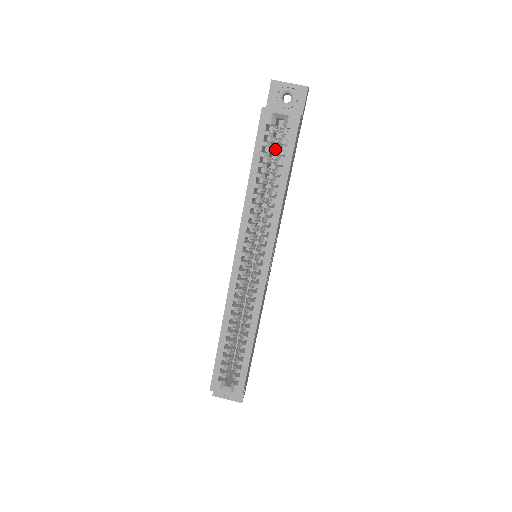
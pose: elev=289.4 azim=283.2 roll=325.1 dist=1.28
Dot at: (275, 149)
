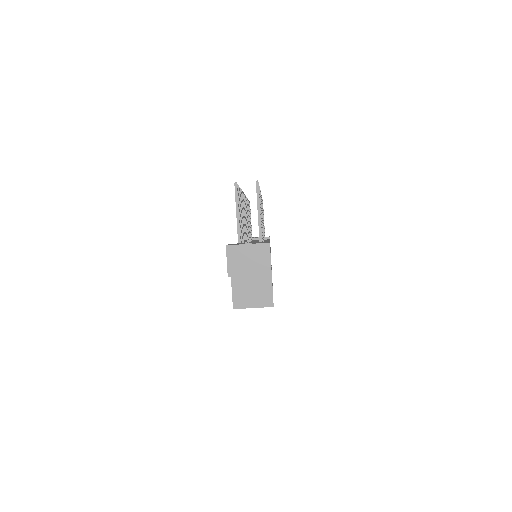
Dot at: occluded
